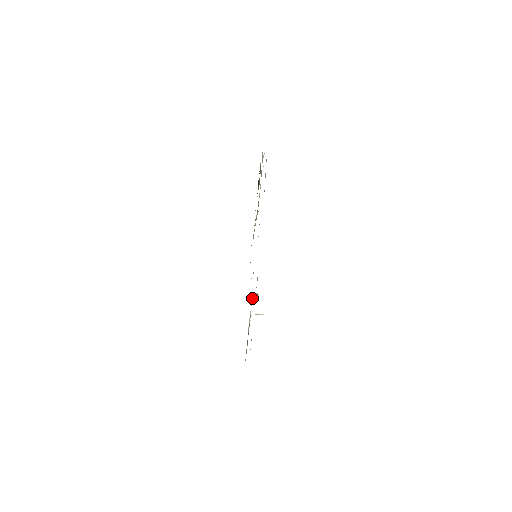
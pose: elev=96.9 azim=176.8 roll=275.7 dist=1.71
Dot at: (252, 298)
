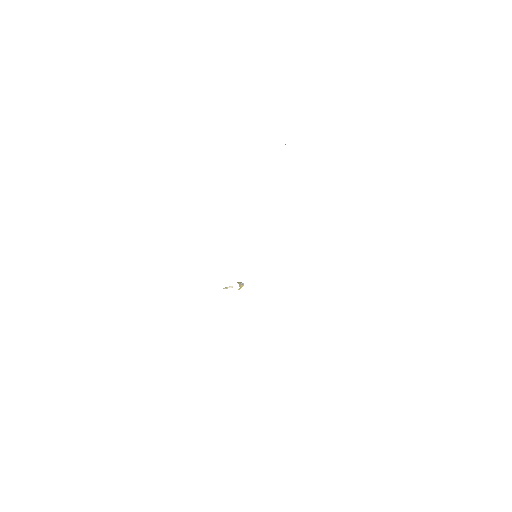
Dot at: (238, 289)
